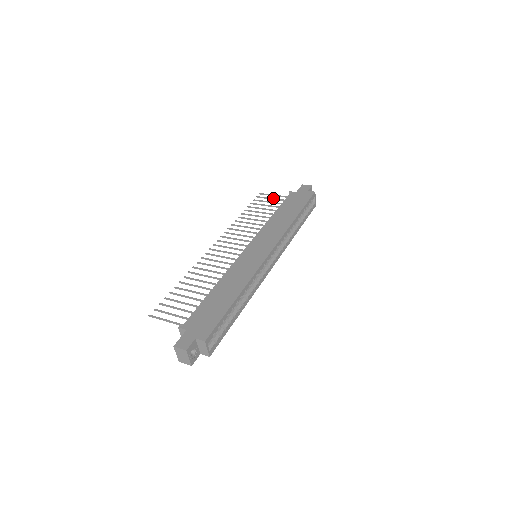
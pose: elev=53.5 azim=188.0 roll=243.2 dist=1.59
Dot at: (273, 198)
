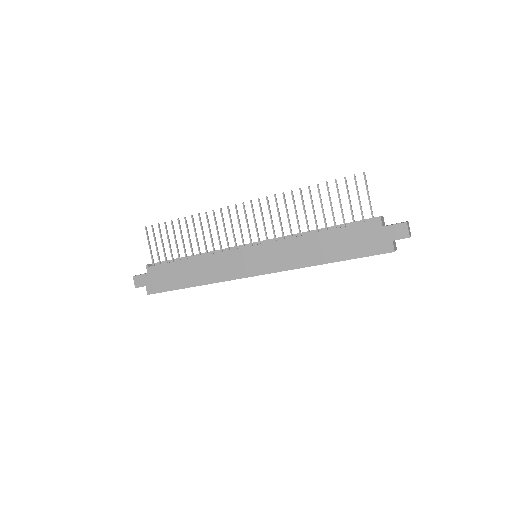
Dot at: (359, 201)
